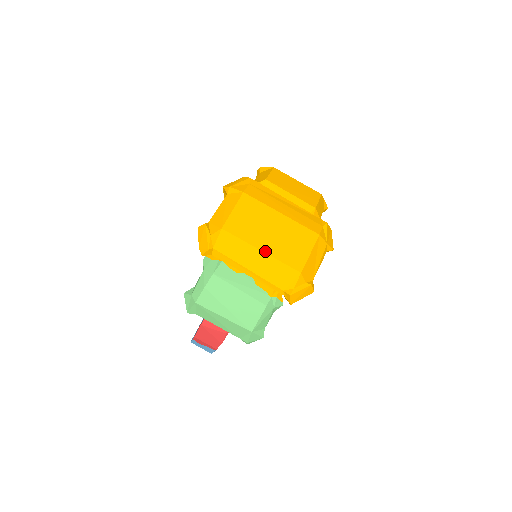
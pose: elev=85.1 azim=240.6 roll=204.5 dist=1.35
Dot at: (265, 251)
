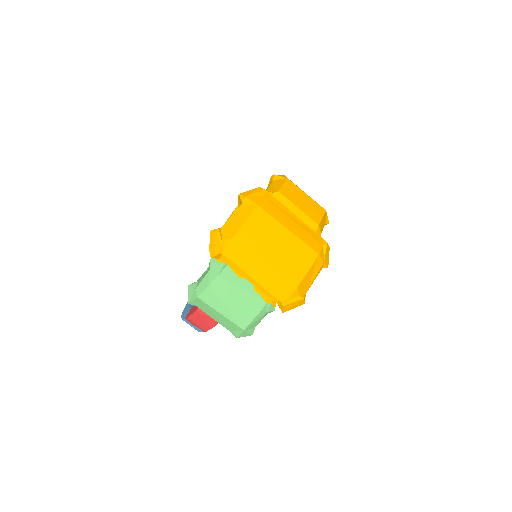
Dot at: (269, 264)
